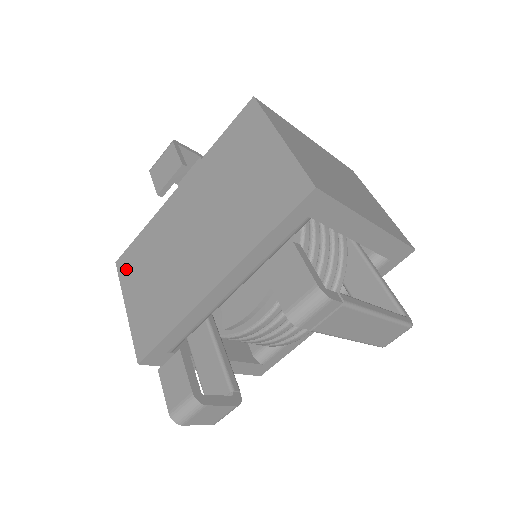
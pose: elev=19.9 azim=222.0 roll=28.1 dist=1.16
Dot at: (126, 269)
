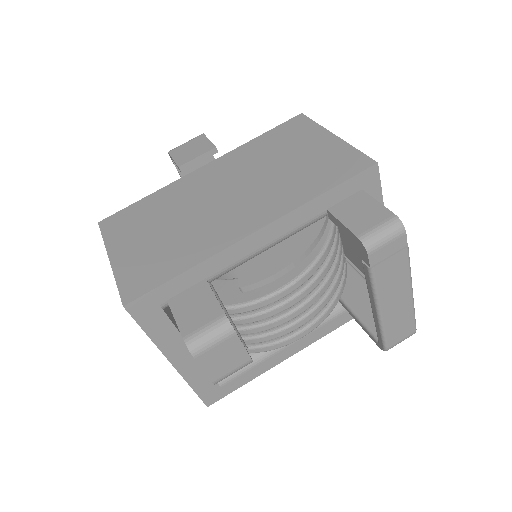
Dot at: (116, 226)
